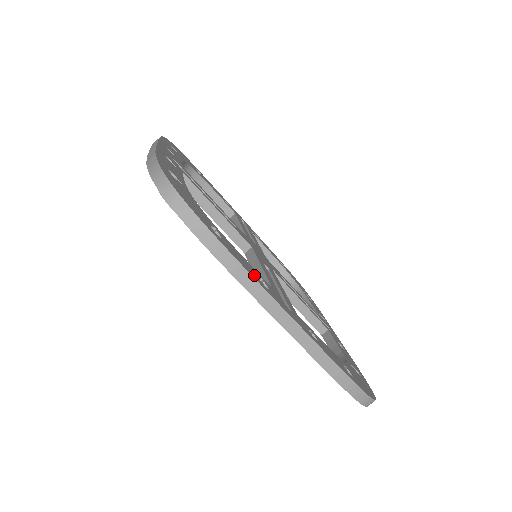
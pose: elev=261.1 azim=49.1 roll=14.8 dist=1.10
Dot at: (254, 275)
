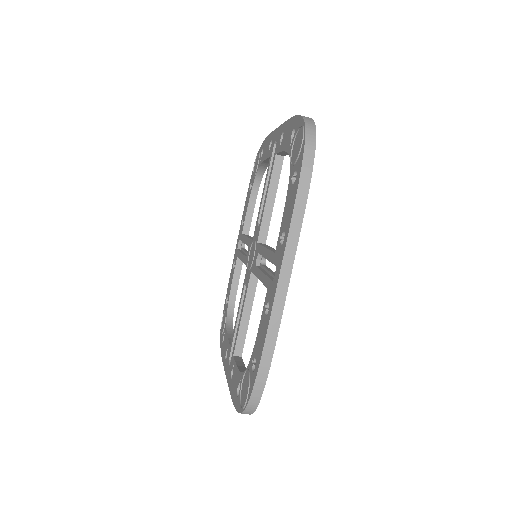
Dot at: occluded
